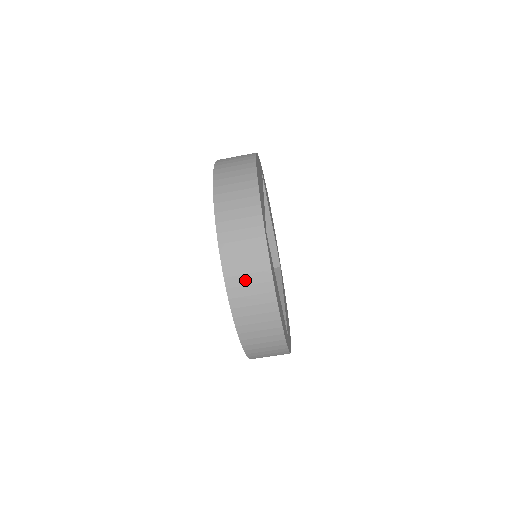
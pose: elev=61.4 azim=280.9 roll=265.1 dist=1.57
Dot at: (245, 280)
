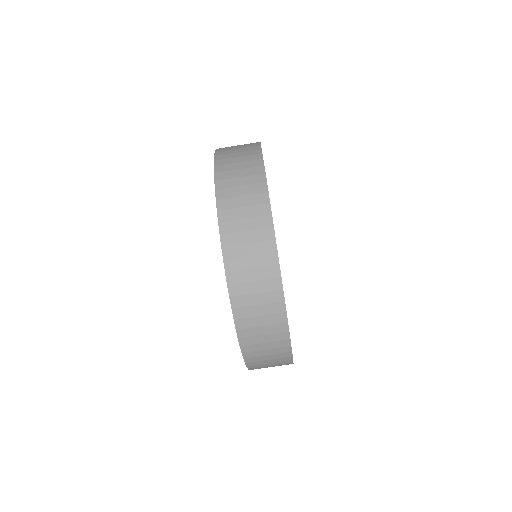
Dot at: (251, 288)
